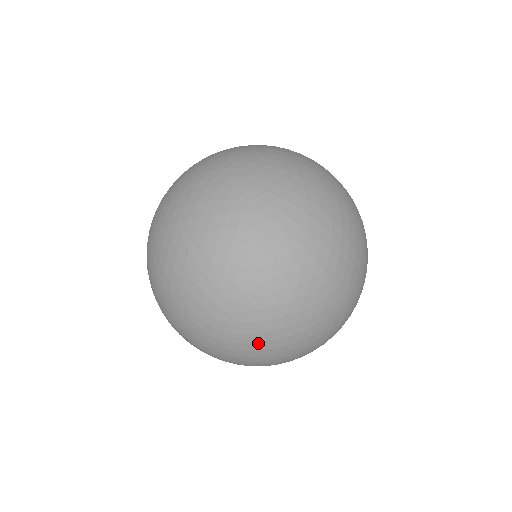
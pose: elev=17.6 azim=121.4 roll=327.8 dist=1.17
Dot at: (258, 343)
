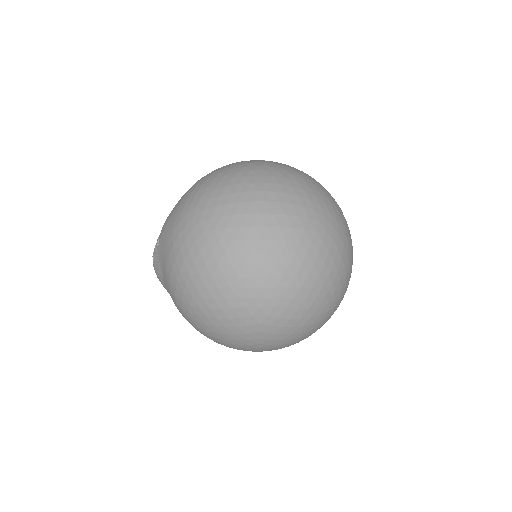
Dot at: (288, 327)
